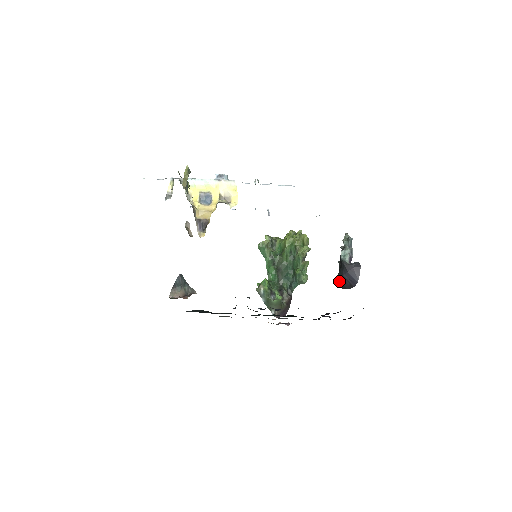
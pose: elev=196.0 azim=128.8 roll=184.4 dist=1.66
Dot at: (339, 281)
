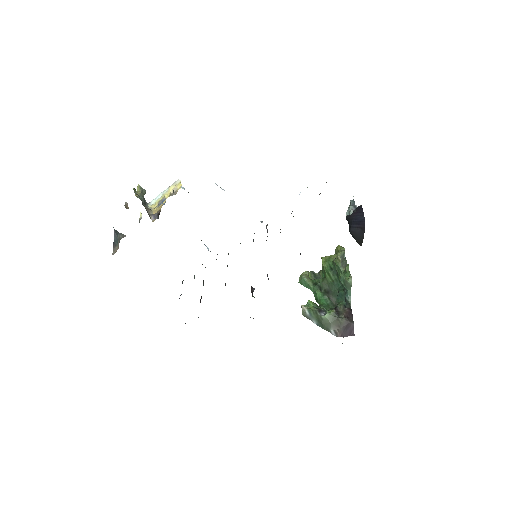
Dot at: (353, 236)
